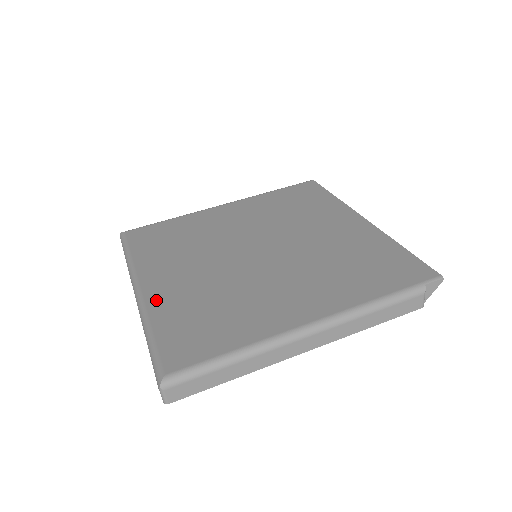
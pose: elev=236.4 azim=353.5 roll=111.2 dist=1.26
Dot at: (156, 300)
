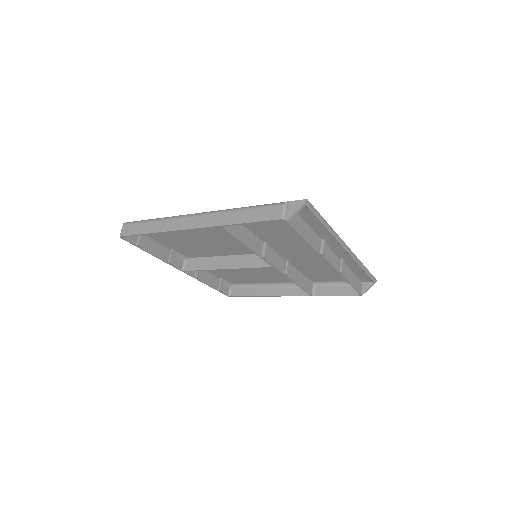
Dot at: (182, 249)
